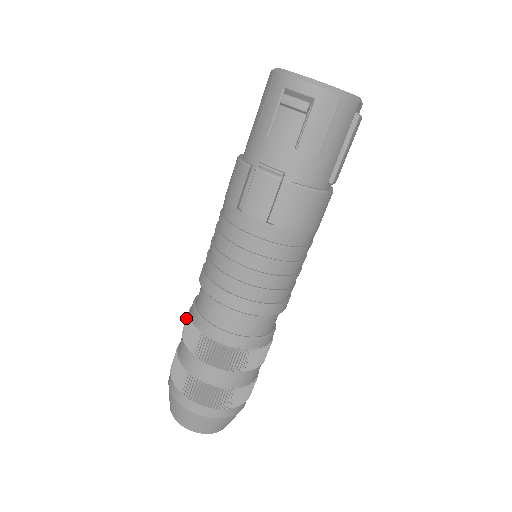
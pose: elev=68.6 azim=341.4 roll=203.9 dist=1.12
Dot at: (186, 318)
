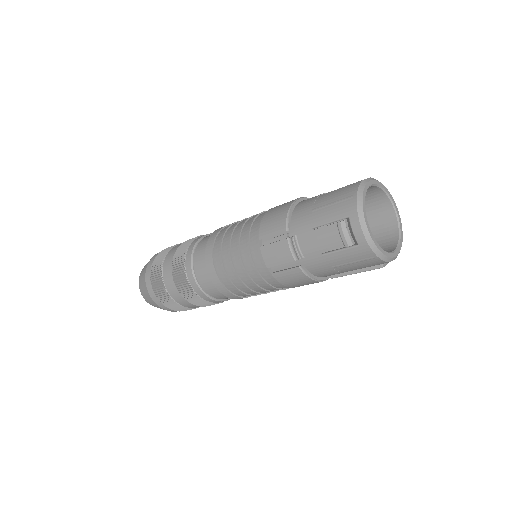
Dot at: (186, 244)
